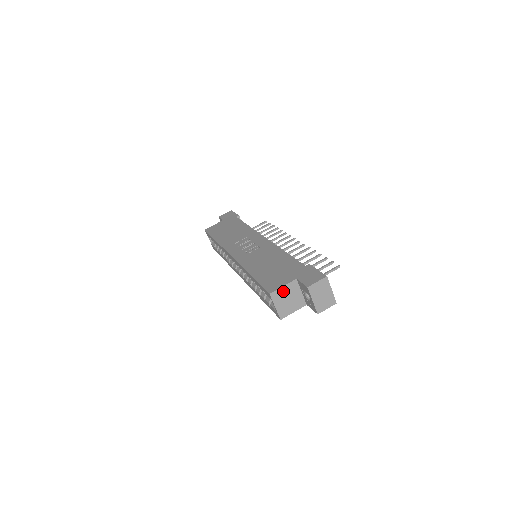
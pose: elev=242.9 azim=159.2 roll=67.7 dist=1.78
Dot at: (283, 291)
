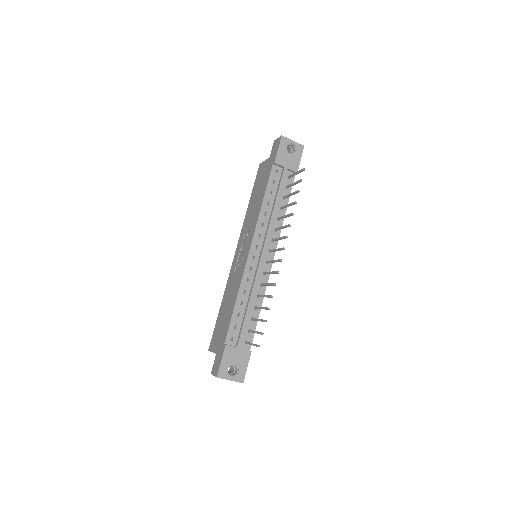
Dot at: occluded
